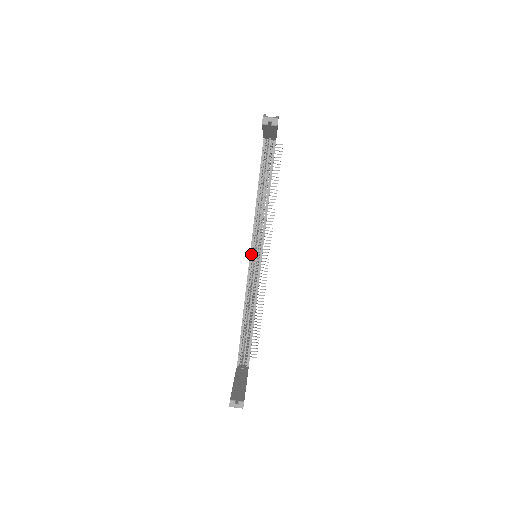
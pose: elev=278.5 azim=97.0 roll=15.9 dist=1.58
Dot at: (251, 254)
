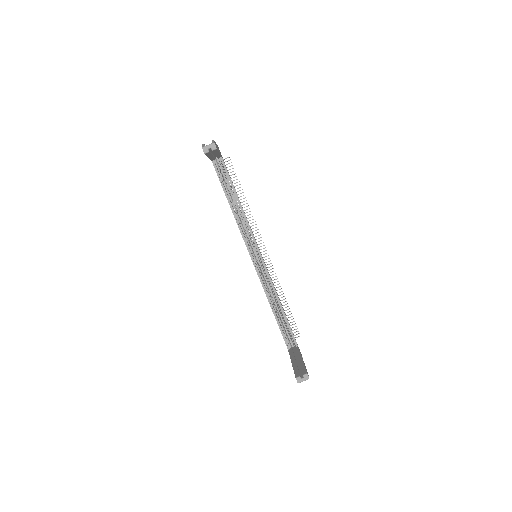
Dot at: (251, 257)
